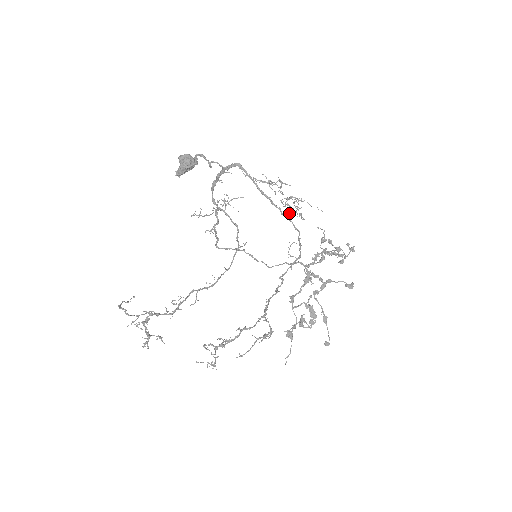
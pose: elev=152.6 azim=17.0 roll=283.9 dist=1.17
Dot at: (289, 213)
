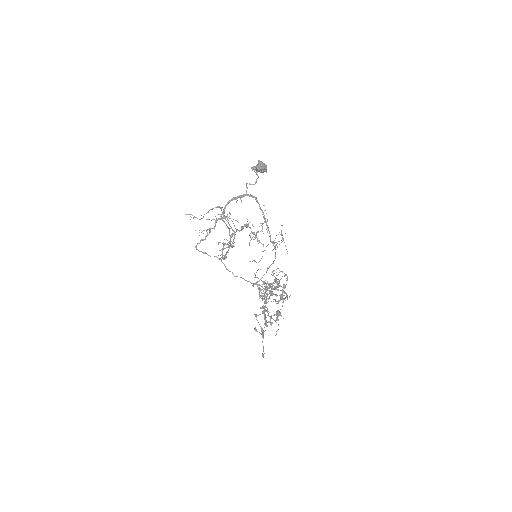
Dot at: (277, 243)
